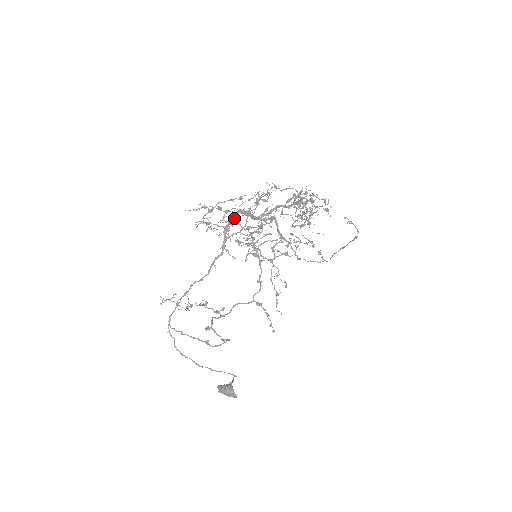
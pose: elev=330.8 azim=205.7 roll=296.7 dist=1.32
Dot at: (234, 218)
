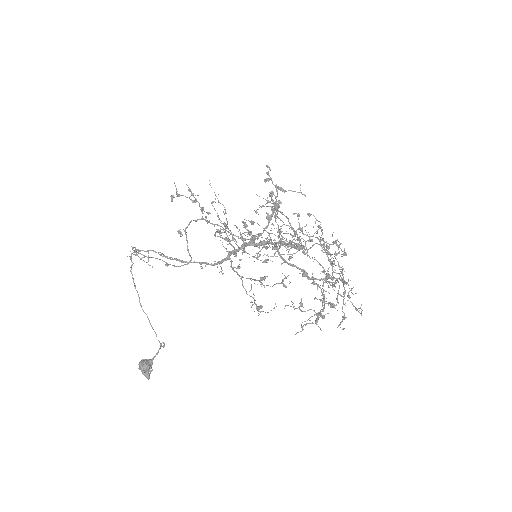
Dot at: occluded
